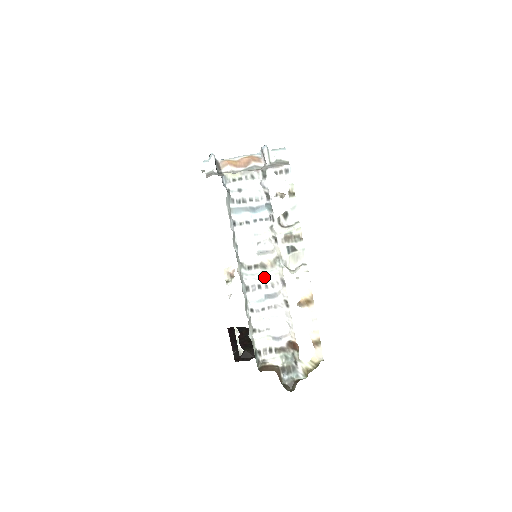
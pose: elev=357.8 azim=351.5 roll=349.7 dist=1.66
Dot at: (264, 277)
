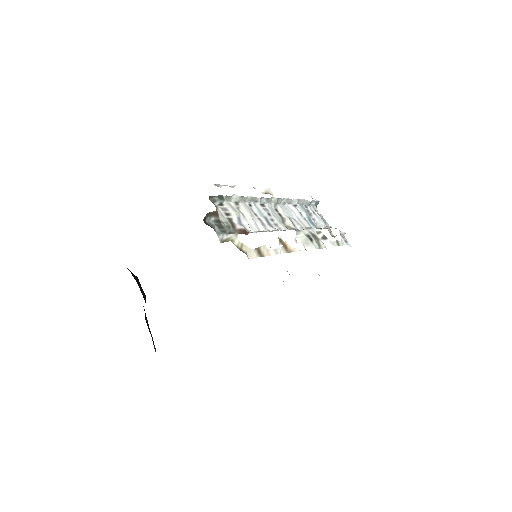
Dot at: (277, 219)
